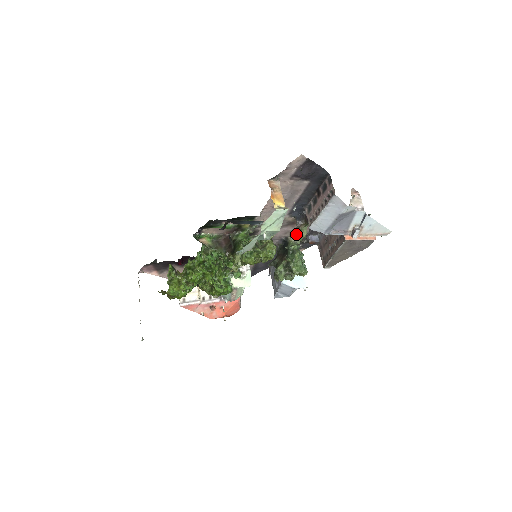
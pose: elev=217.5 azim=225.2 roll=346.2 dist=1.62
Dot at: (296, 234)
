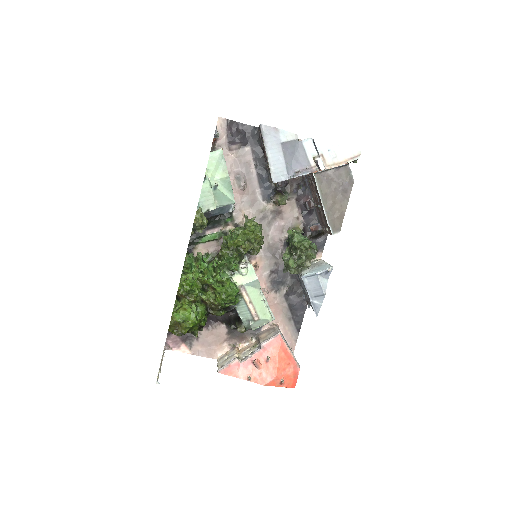
Dot at: (292, 228)
